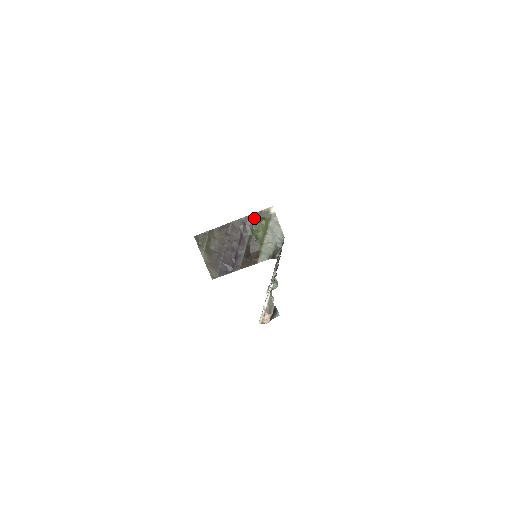
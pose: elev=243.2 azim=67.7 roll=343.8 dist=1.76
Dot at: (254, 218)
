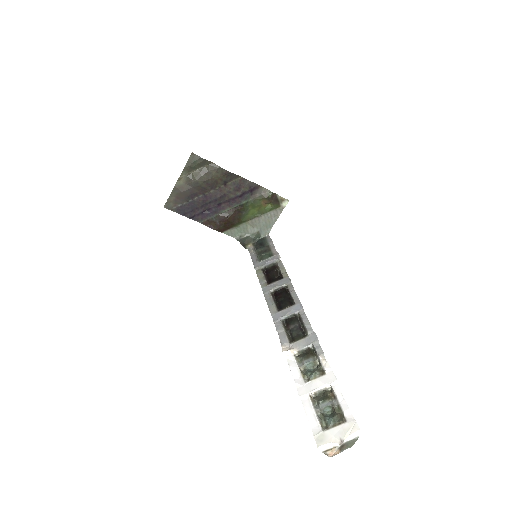
Dot at: (264, 194)
